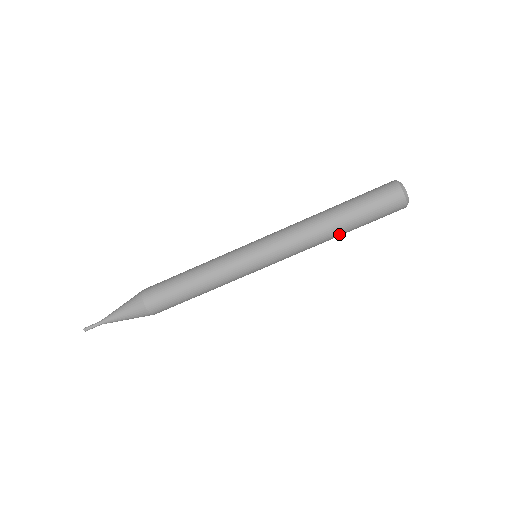
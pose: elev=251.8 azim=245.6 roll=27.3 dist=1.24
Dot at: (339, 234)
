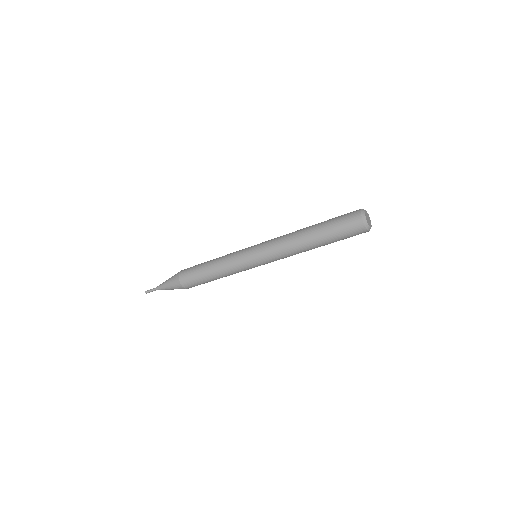
Dot at: occluded
